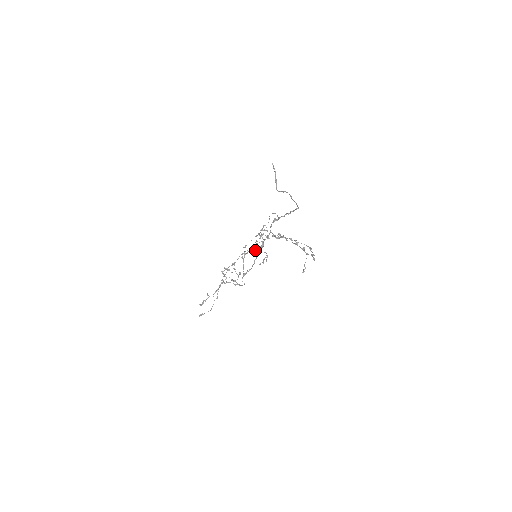
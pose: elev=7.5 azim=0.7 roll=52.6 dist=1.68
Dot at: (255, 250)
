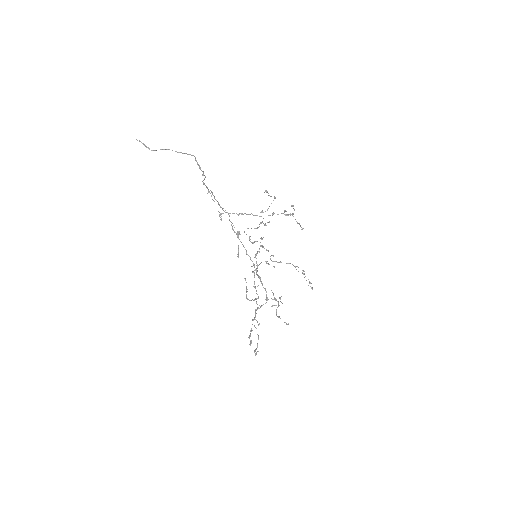
Dot at: occluded
